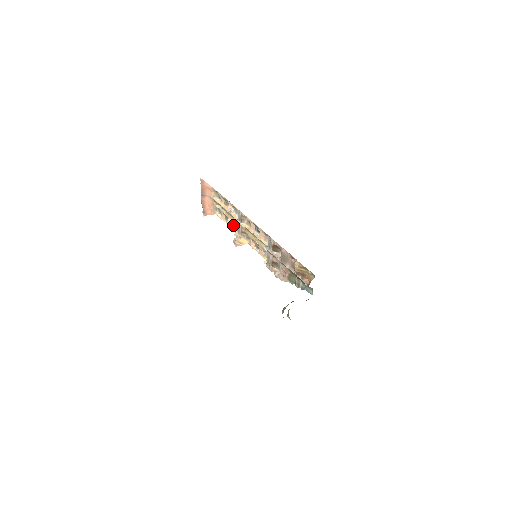
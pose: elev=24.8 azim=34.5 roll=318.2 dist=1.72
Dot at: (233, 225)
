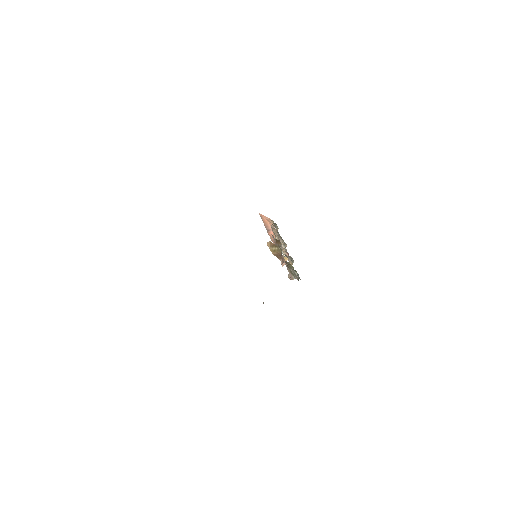
Dot at: (284, 247)
